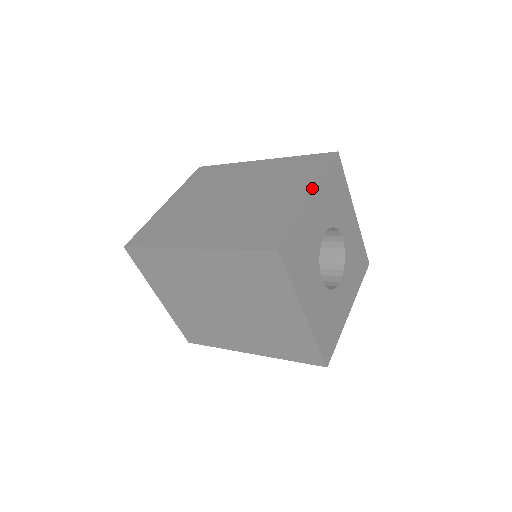
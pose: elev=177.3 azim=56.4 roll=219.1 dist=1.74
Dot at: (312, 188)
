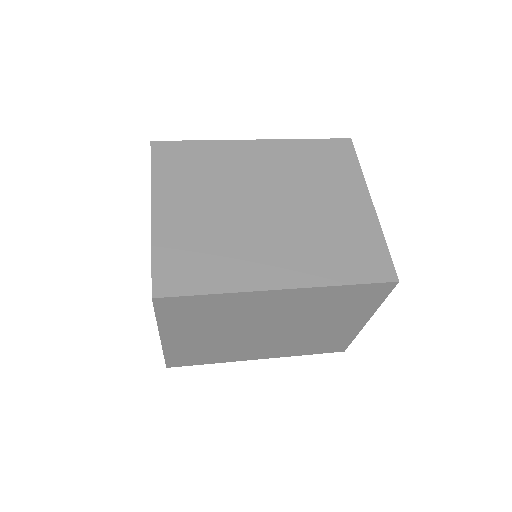
Dot at: (366, 192)
